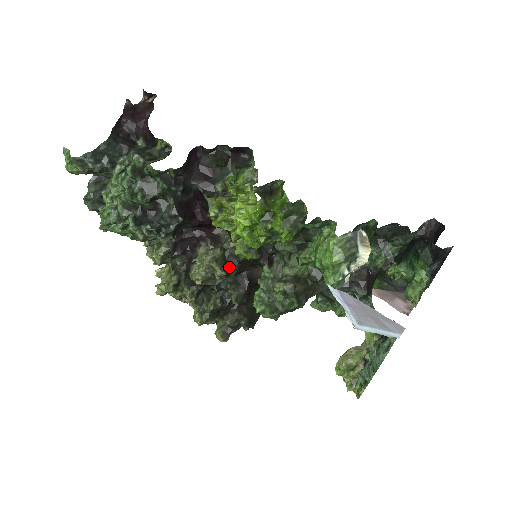
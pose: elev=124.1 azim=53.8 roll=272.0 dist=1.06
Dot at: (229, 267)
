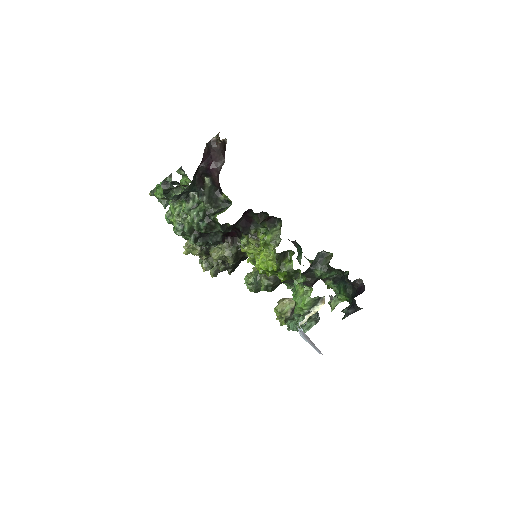
Dot at: (238, 258)
